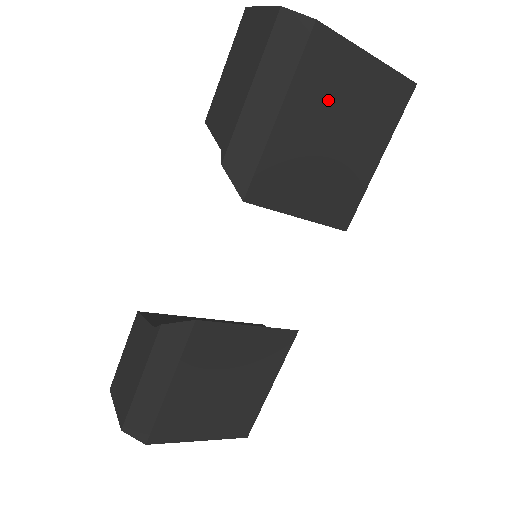
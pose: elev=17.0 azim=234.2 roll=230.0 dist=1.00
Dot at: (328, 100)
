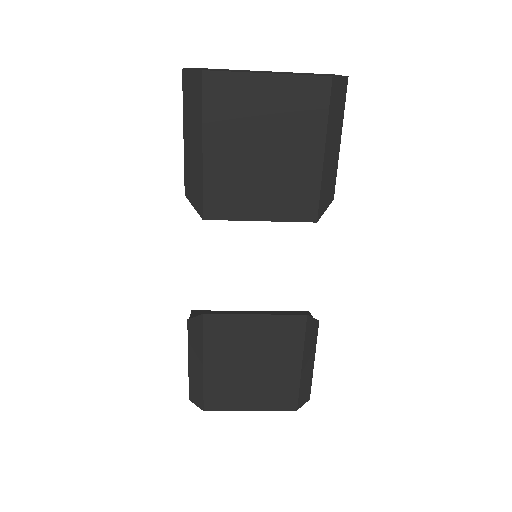
Dot at: (243, 123)
